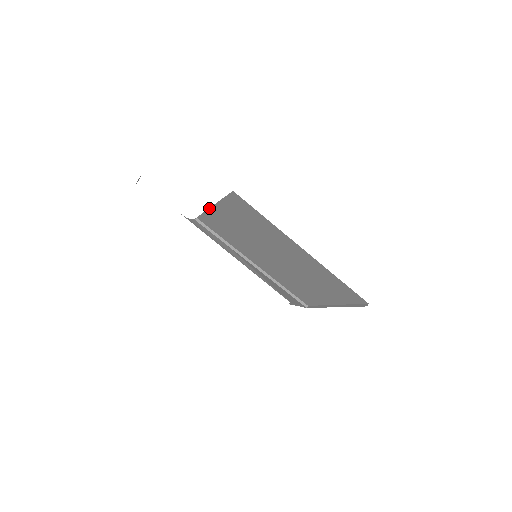
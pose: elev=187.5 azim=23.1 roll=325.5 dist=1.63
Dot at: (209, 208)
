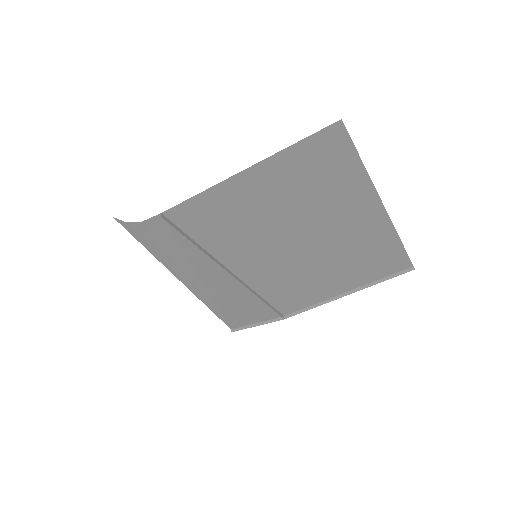
Dot at: (228, 178)
